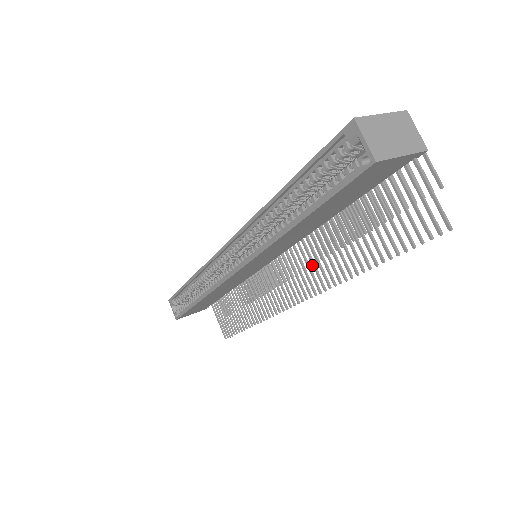
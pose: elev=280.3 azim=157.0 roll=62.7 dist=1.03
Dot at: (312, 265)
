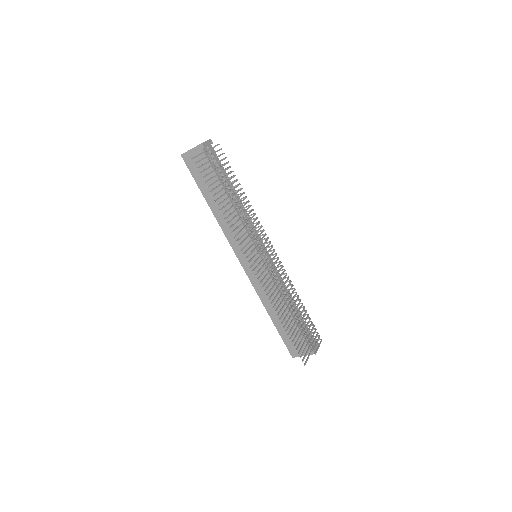
Dot at: (243, 235)
